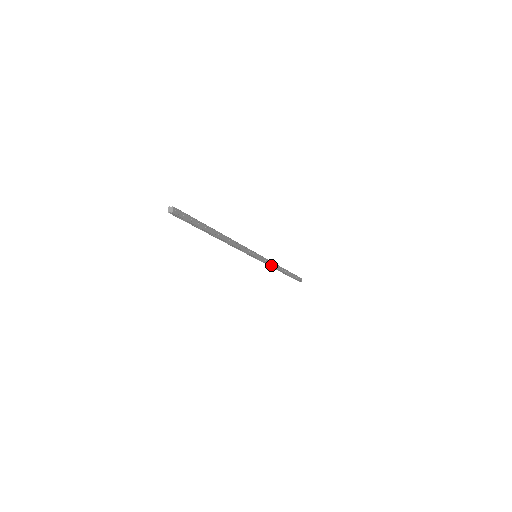
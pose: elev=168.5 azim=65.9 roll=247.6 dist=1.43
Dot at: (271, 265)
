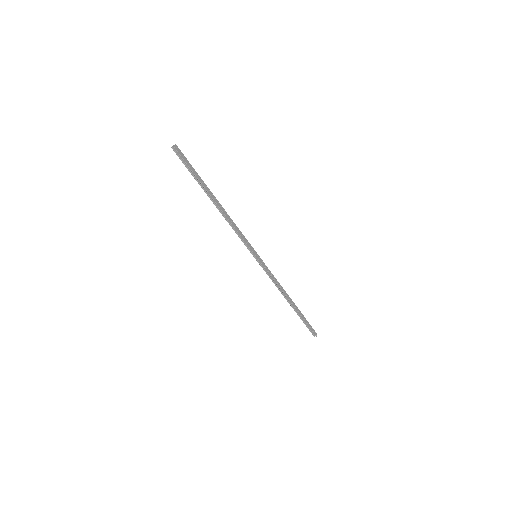
Dot at: (274, 280)
